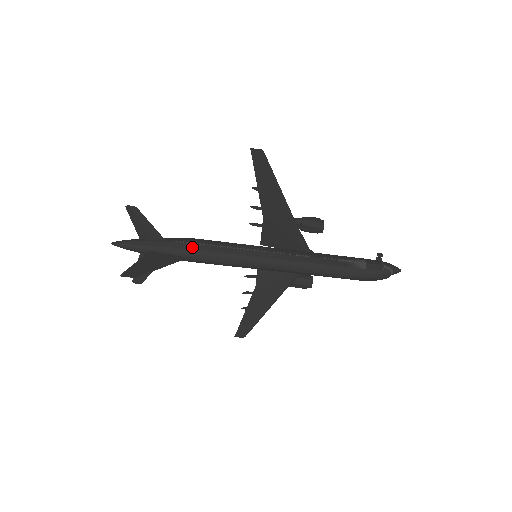
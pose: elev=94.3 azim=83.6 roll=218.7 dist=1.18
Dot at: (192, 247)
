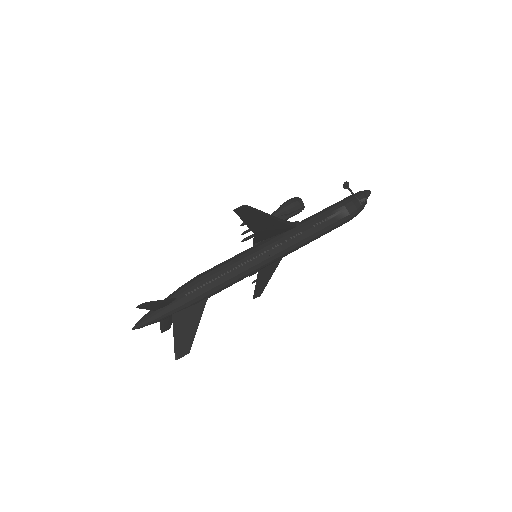
Dot at: (205, 290)
